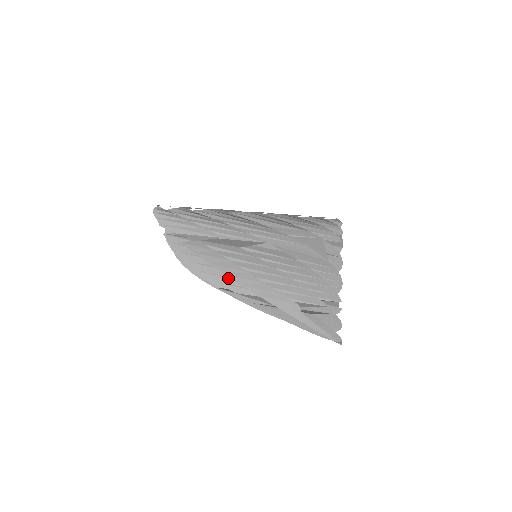
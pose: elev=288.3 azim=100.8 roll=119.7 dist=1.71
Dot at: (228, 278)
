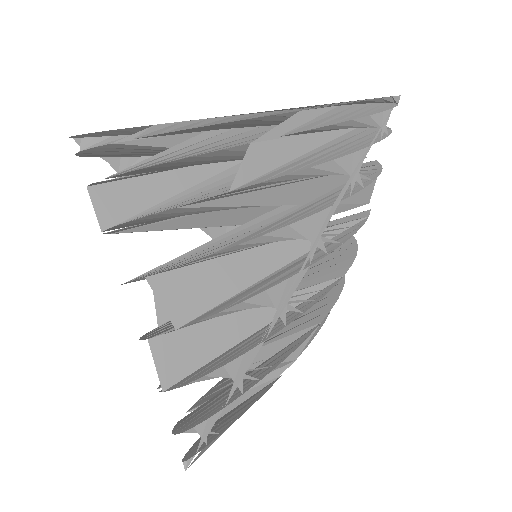
Dot at: occluded
